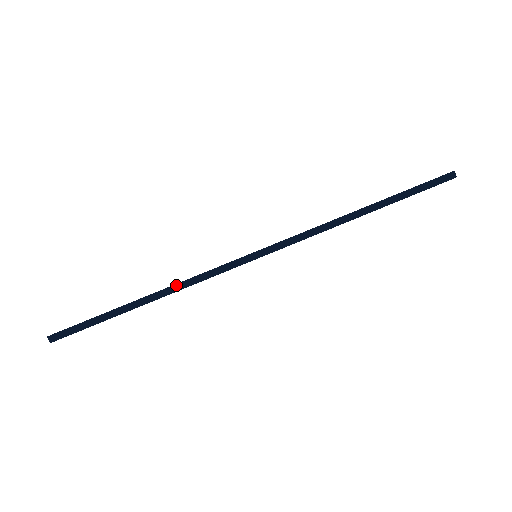
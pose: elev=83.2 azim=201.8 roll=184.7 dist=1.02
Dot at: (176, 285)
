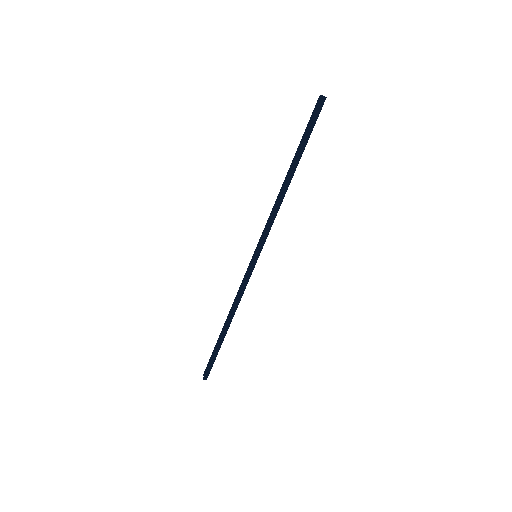
Dot at: (233, 308)
